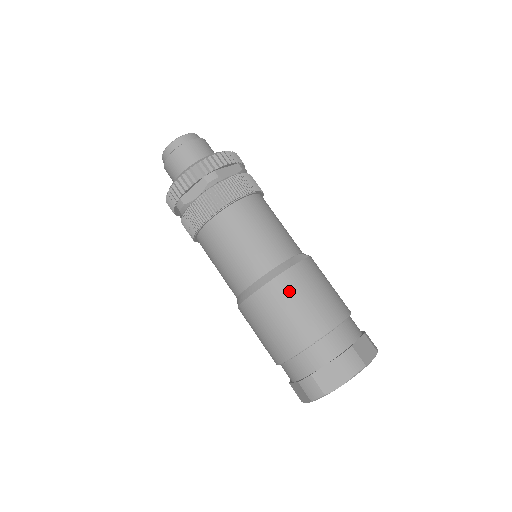
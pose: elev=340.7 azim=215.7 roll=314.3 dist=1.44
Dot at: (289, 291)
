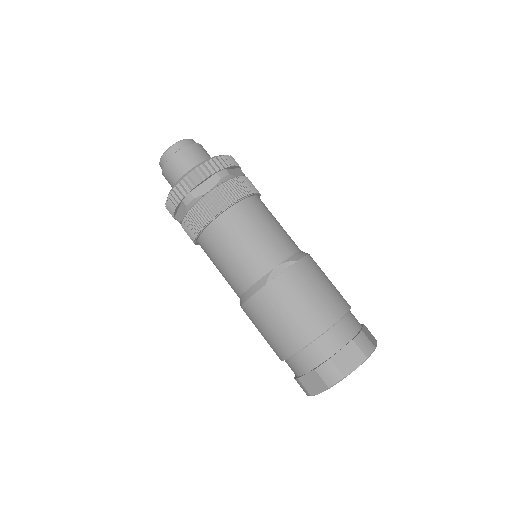
Dot at: (267, 307)
